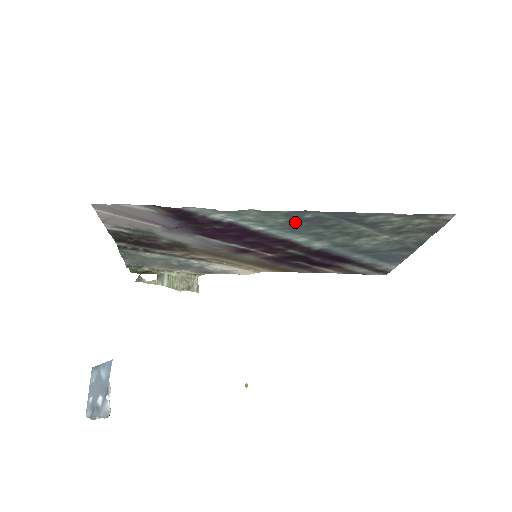
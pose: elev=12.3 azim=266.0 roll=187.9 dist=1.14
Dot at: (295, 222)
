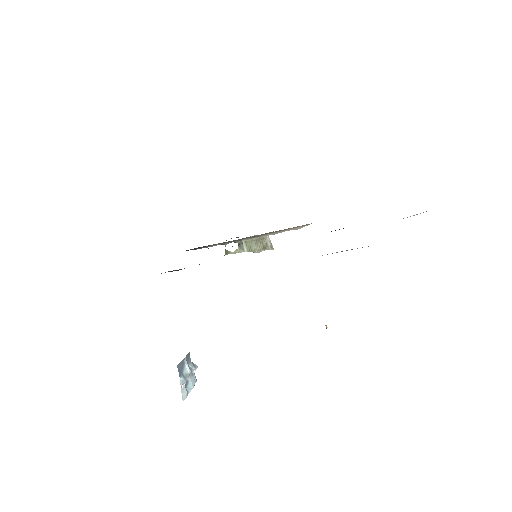
Dot at: occluded
